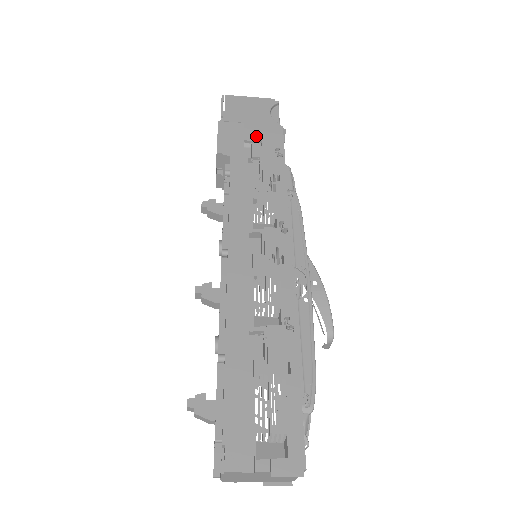
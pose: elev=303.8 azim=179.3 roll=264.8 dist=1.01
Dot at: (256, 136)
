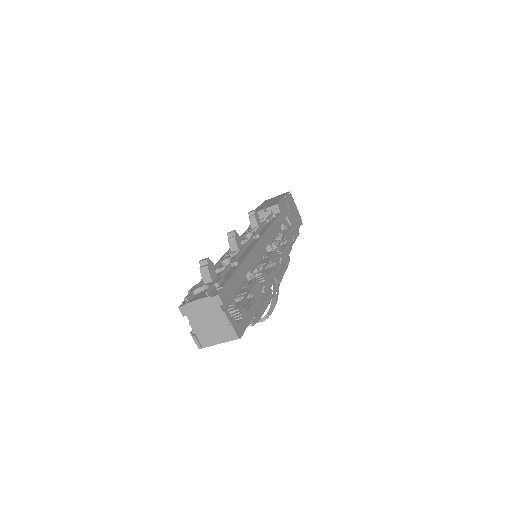
Dot at: (291, 221)
